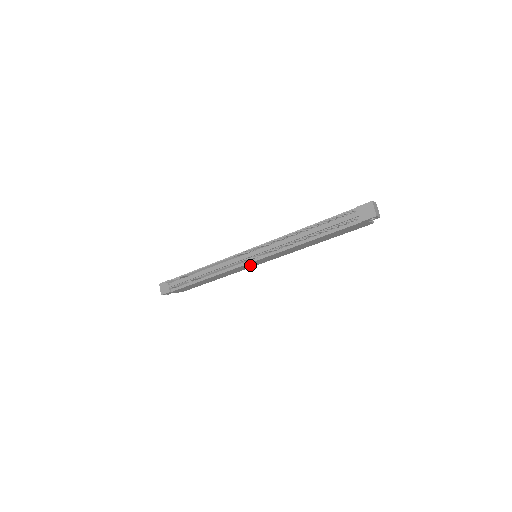
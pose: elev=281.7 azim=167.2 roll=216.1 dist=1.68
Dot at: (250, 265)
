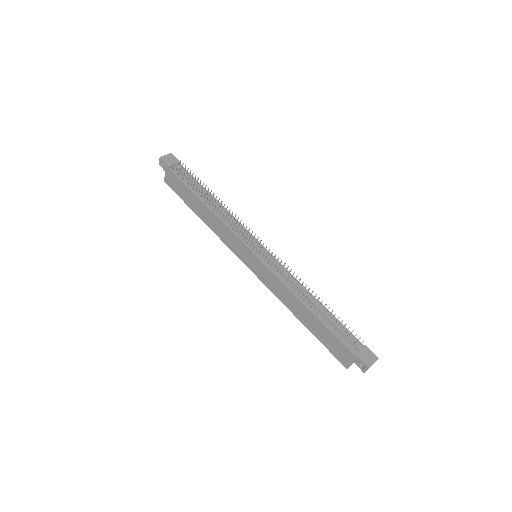
Dot at: (242, 252)
